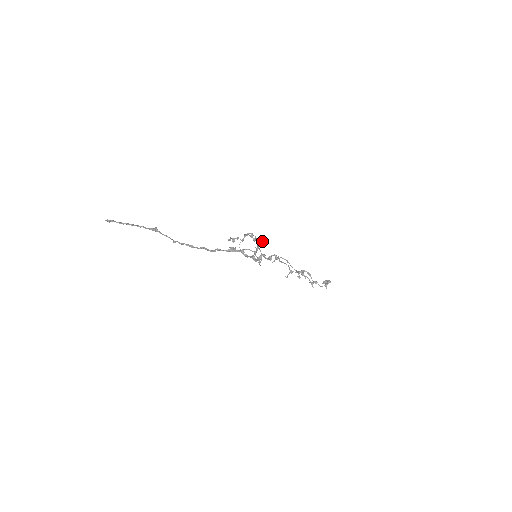
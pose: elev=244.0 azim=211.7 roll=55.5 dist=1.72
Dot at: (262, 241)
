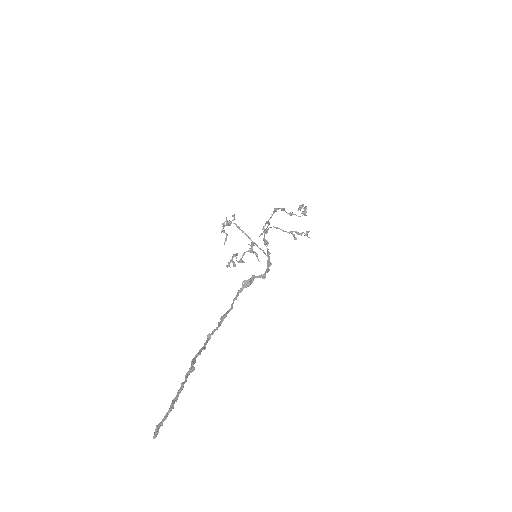
Dot at: (233, 215)
